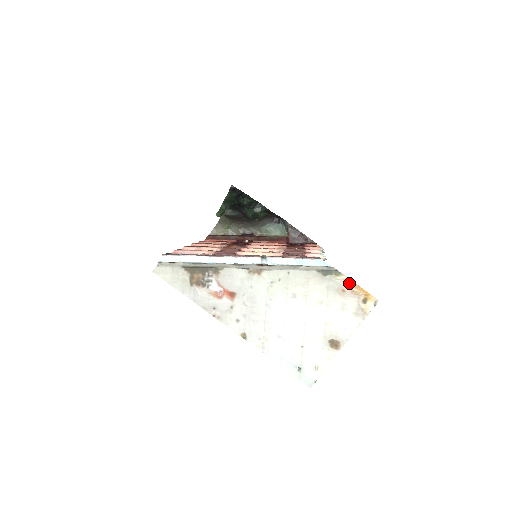
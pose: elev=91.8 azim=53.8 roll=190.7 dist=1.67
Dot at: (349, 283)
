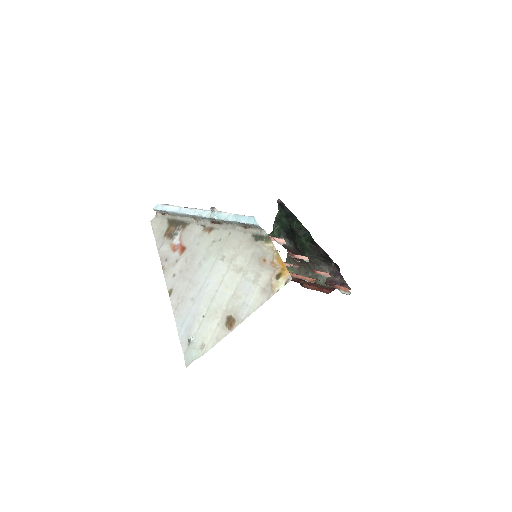
Dot at: (273, 252)
